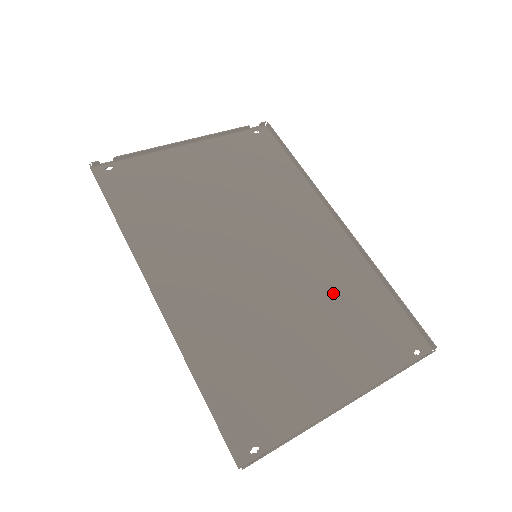
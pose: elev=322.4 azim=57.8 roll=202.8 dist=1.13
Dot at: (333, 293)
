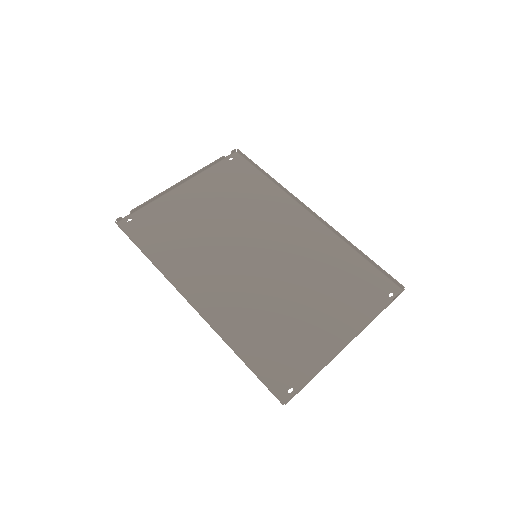
Dot at: (319, 268)
